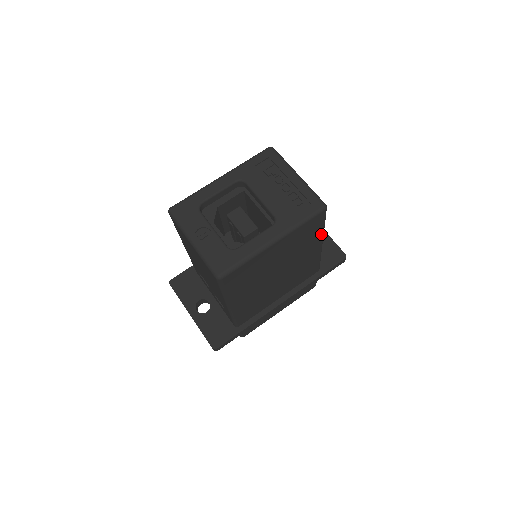
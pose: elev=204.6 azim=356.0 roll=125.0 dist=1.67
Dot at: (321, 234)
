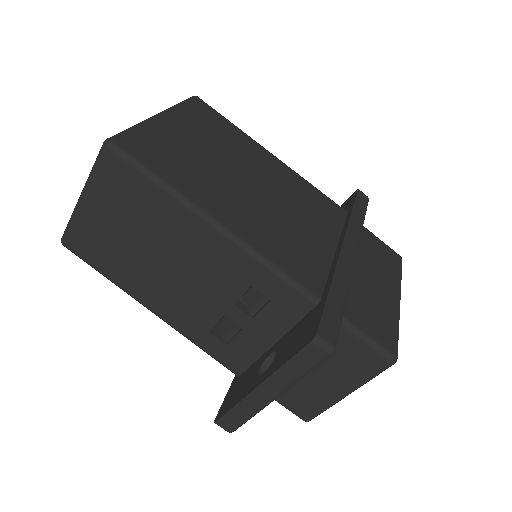
Dot at: (245, 136)
